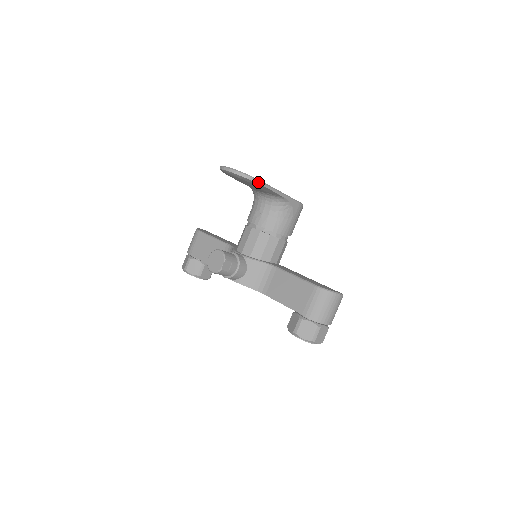
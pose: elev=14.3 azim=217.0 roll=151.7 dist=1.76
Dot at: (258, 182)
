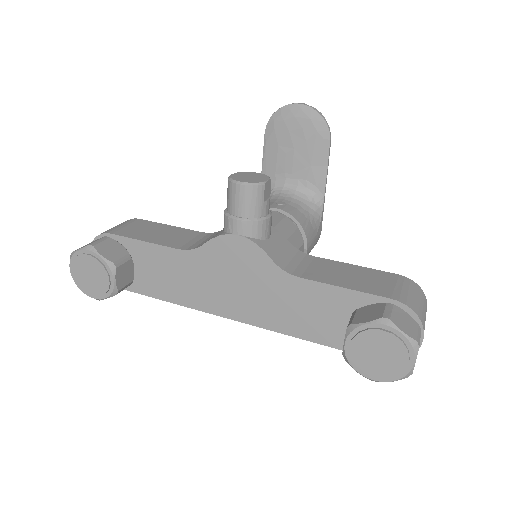
Dot at: (330, 137)
